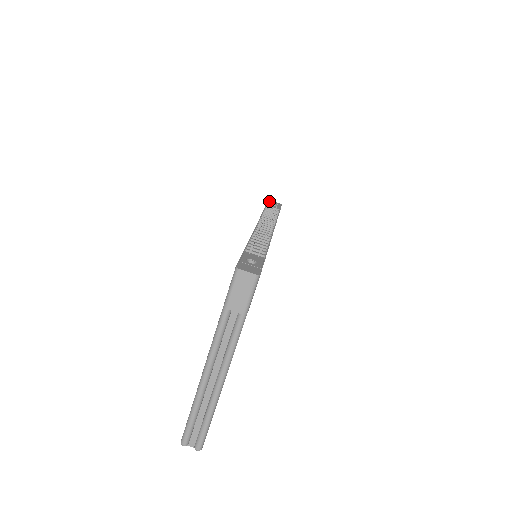
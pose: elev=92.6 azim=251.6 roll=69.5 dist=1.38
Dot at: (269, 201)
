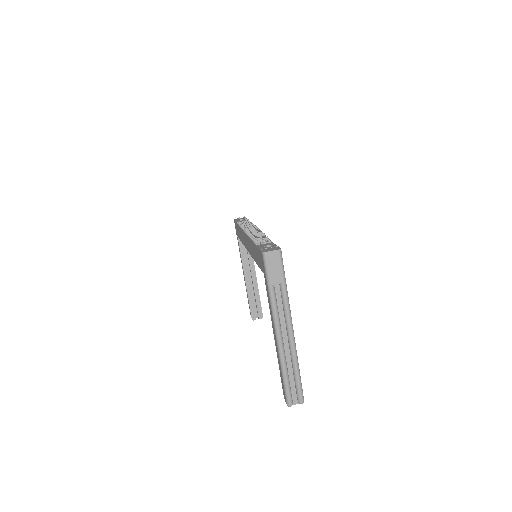
Dot at: (235, 219)
